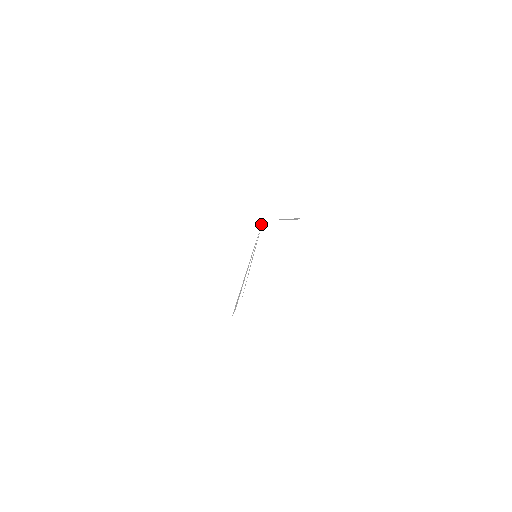
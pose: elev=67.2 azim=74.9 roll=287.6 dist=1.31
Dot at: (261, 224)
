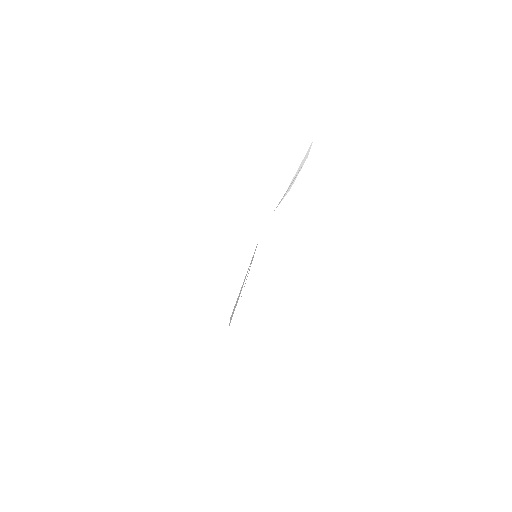
Dot at: occluded
